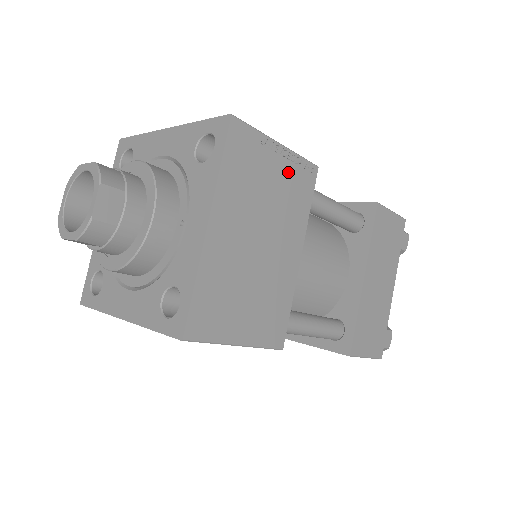
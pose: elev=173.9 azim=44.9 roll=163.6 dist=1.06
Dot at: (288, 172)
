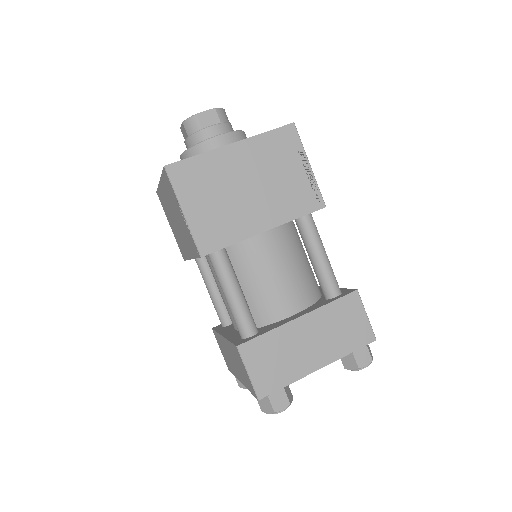
Dot at: (302, 183)
